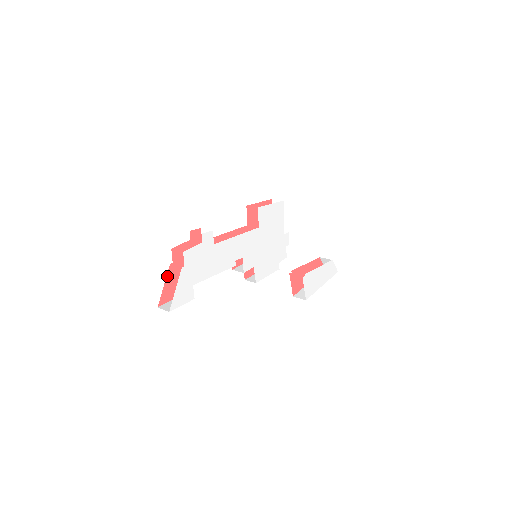
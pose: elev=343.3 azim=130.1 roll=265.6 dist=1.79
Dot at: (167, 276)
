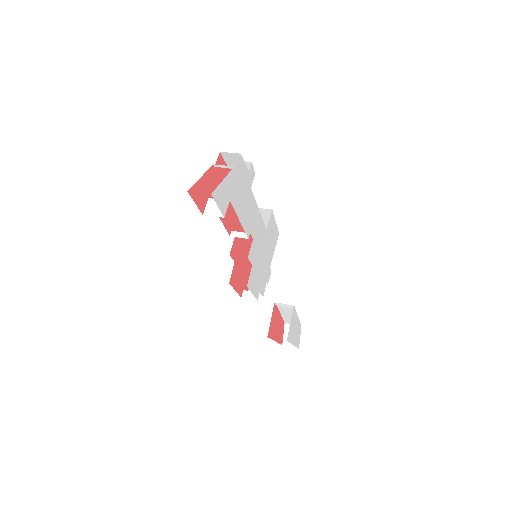
Dot at: (206, 172)
